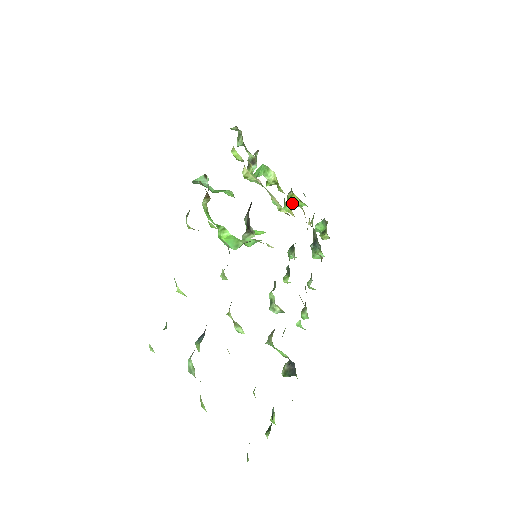
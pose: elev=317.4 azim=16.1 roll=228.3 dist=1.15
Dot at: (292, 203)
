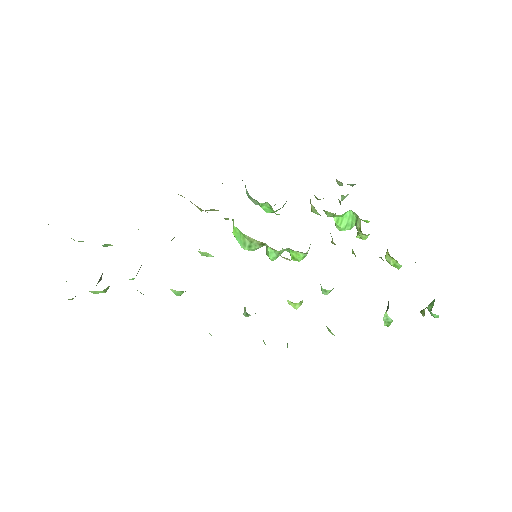
Dot at: (391, 265)
